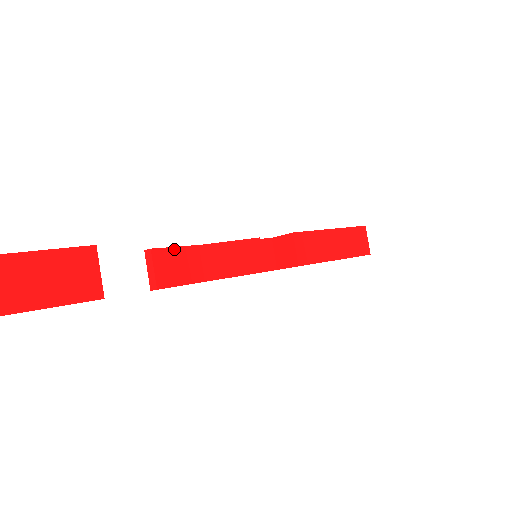
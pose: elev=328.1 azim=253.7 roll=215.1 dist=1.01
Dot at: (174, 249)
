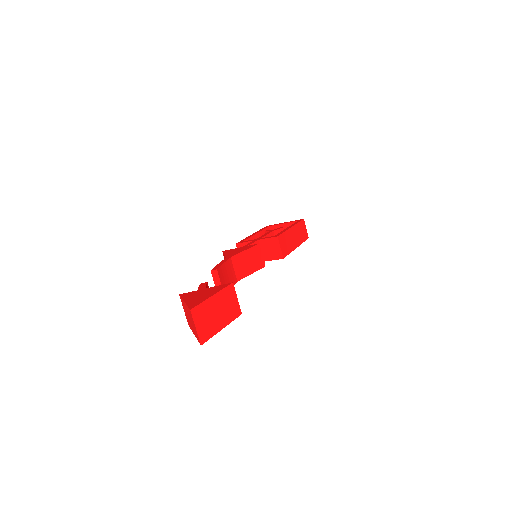
Dot at: (223, 265)
